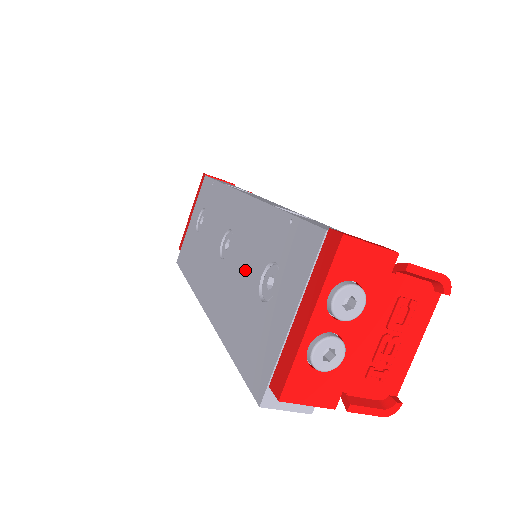
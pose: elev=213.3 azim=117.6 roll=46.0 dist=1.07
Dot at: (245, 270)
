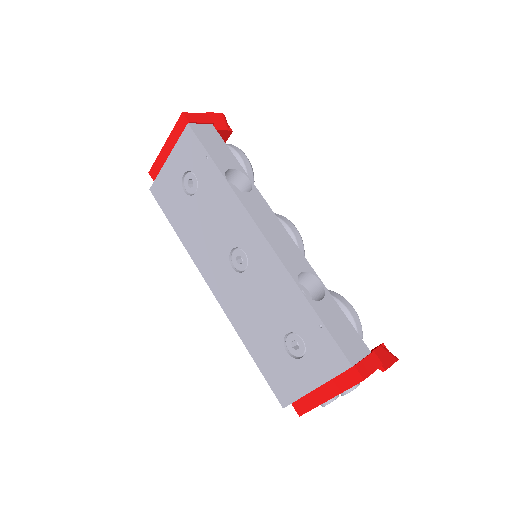
Dot at: (267, 311)
